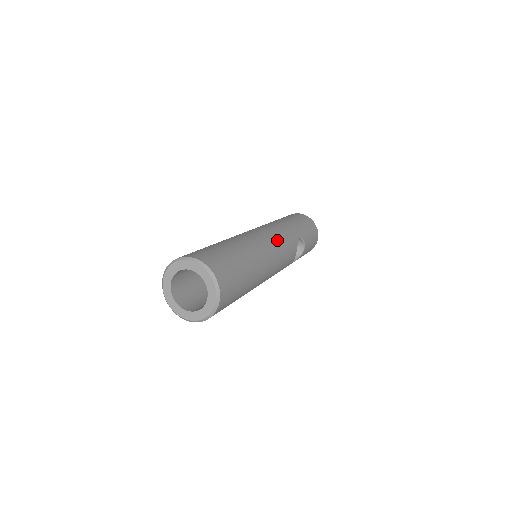
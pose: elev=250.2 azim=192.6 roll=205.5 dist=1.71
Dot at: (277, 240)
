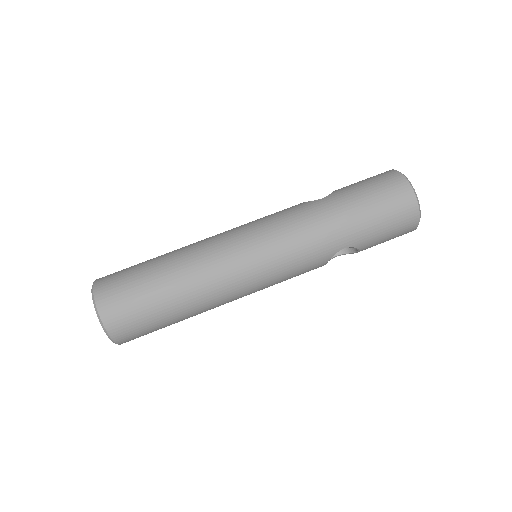
Dot at: (272, 266)
